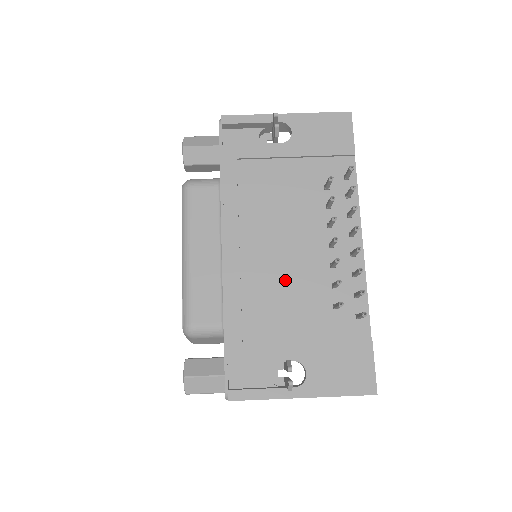
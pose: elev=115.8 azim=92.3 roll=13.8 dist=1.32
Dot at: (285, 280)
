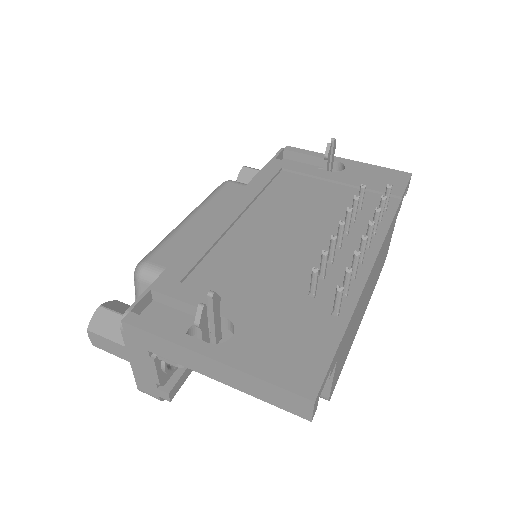
Dot at: (268, 253)
